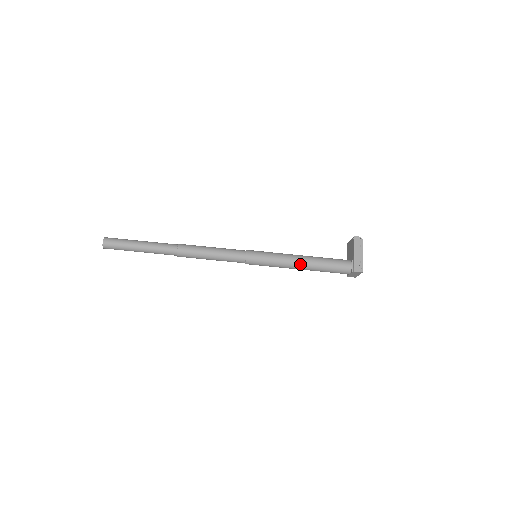
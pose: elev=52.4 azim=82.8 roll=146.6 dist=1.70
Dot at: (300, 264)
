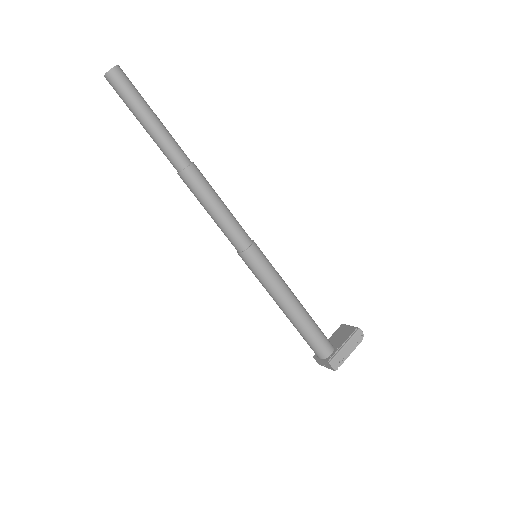
Dot at: (289, 307)
